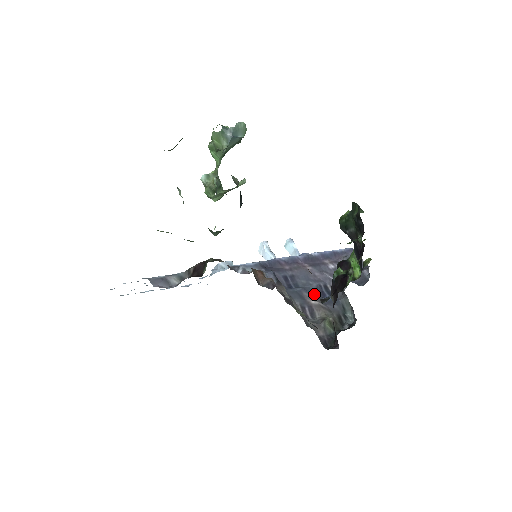
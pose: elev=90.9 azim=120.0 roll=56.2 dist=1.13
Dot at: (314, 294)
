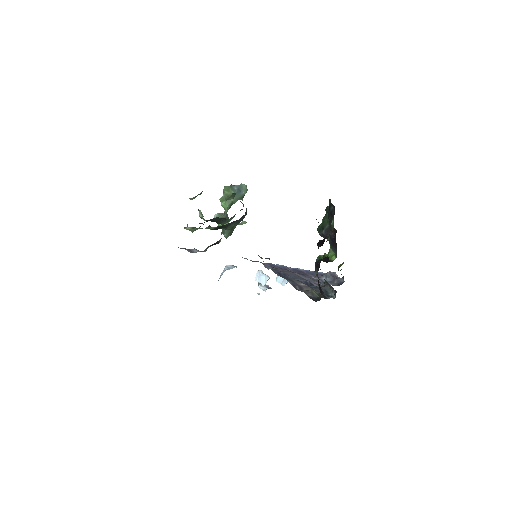
Dot at: (302, 282)
